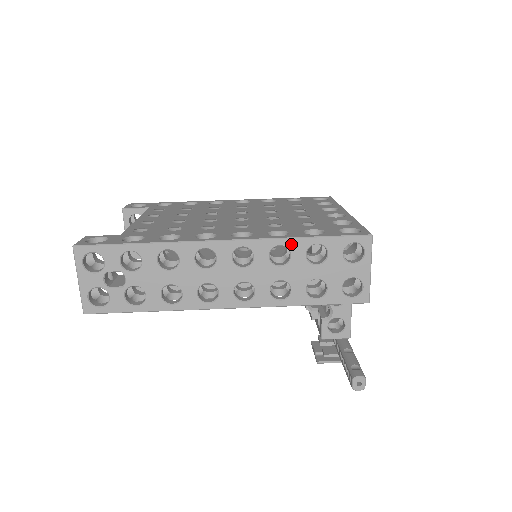
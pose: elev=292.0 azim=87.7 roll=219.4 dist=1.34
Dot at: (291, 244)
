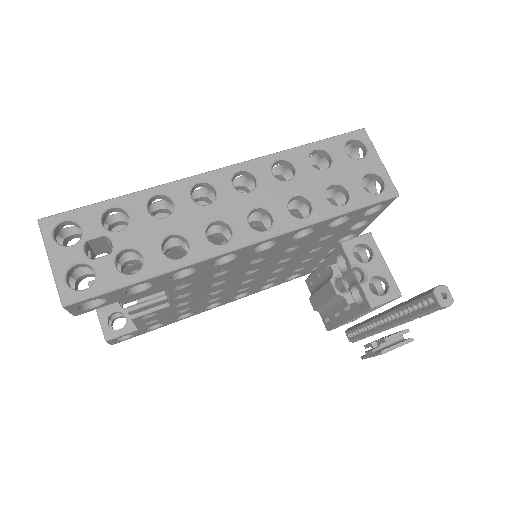
Dot at: (290, 155)
